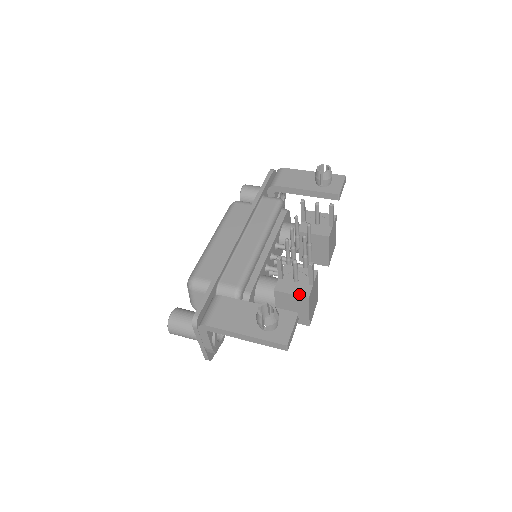
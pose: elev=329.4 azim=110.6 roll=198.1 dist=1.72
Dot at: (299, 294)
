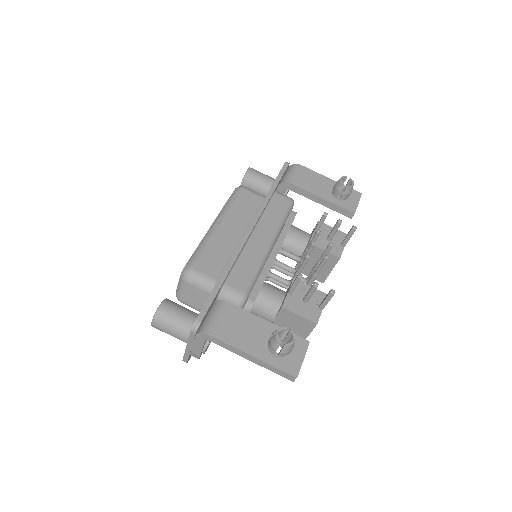
Dot at: (308, 317)
